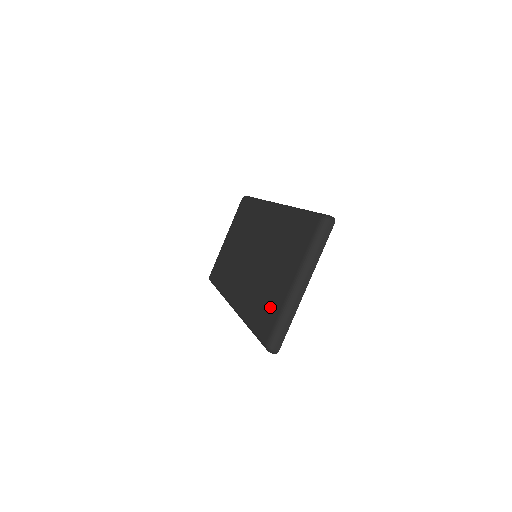
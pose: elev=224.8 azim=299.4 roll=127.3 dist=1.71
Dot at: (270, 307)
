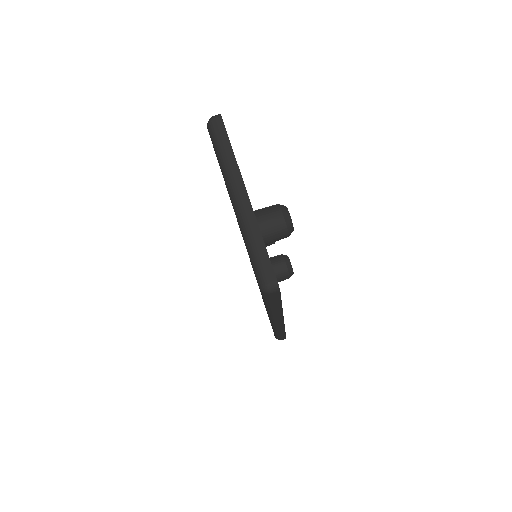
Dot at: occluded
